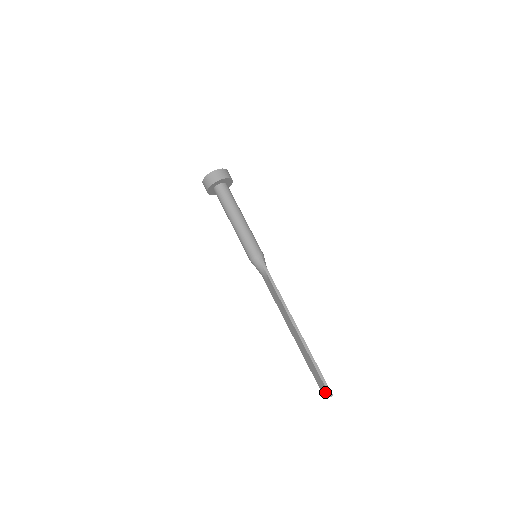
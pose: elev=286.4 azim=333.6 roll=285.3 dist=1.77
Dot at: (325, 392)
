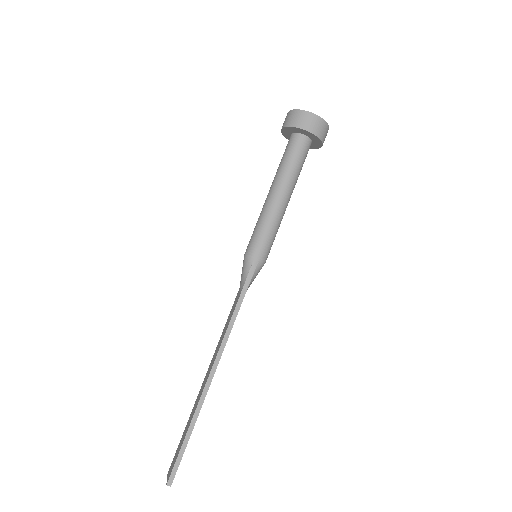
Dot at: (170, 472)
